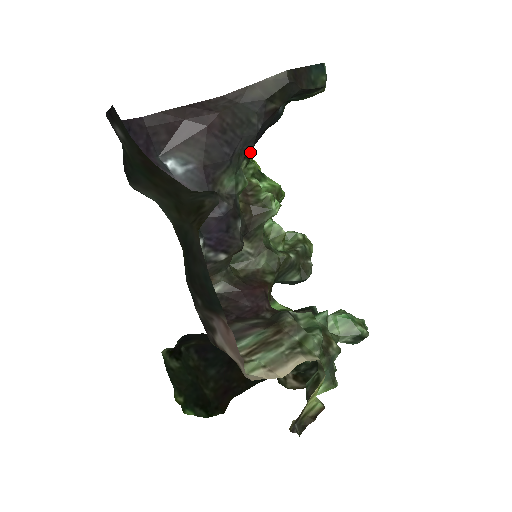
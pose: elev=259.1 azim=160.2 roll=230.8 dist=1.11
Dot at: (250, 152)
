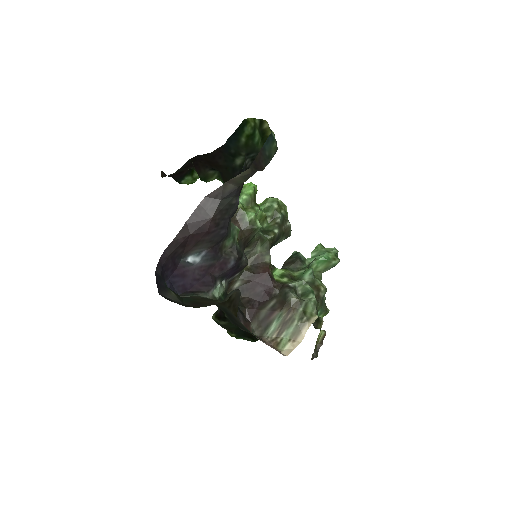
Dot at: occluded
